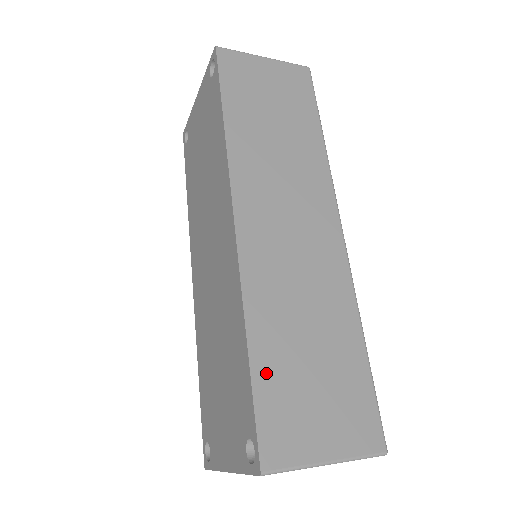
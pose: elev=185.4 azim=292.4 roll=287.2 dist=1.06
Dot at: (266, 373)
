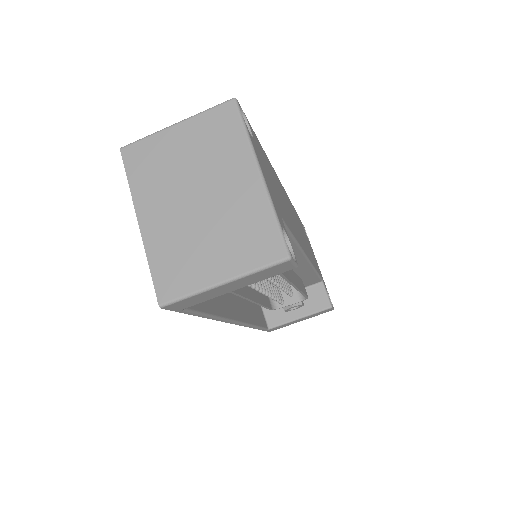
Dot at: occluded
